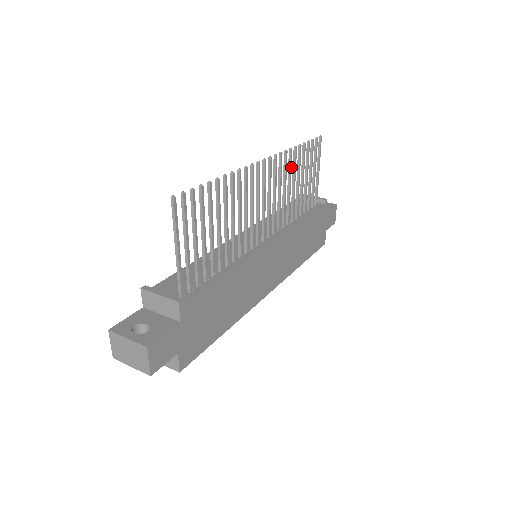
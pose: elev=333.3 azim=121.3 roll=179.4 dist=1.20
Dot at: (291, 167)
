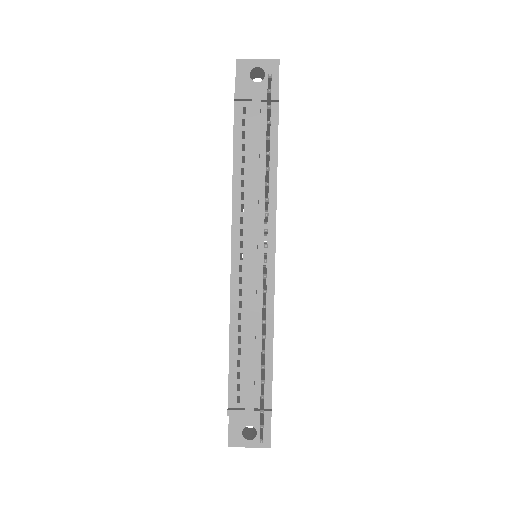
Dot at: occluded
